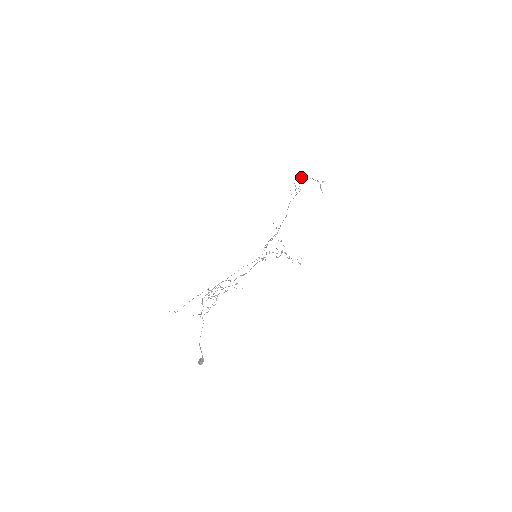
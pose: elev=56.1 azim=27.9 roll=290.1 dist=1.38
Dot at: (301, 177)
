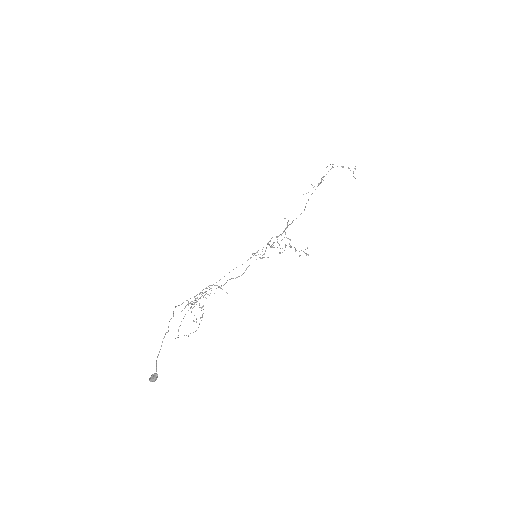
Dot at: (326, 167)
